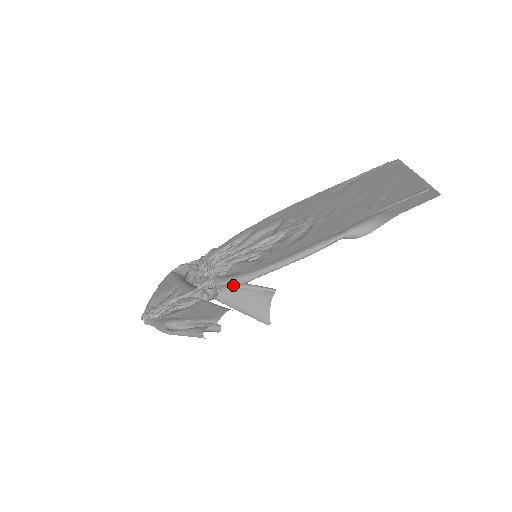
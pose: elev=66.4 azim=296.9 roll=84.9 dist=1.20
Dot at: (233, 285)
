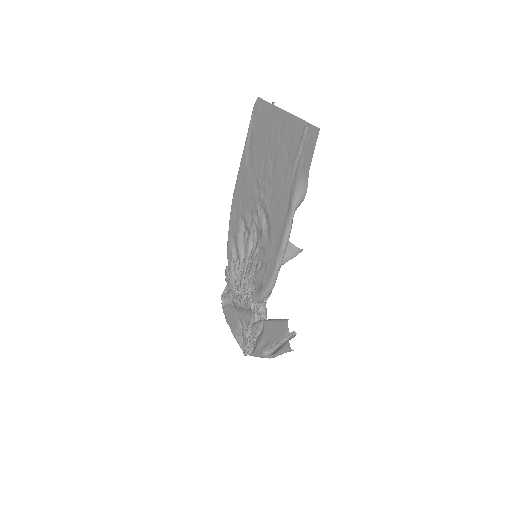
Dot at: occluded
